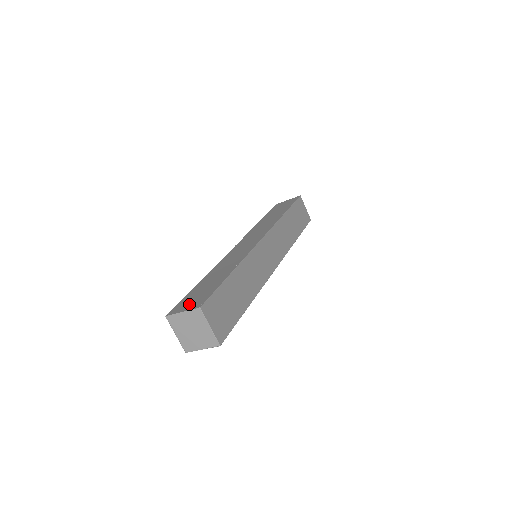
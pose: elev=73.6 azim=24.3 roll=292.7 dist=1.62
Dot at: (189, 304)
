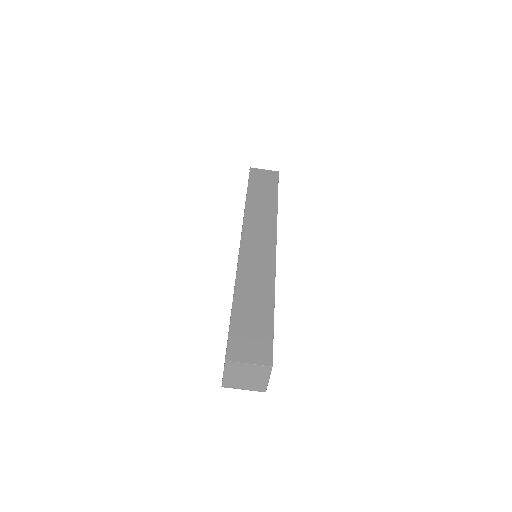
Dot at: occluded
